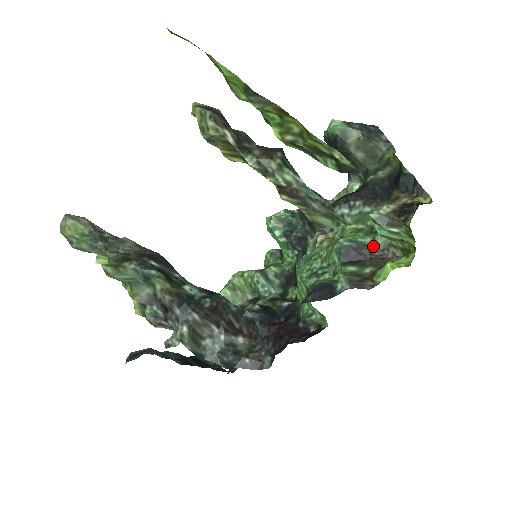
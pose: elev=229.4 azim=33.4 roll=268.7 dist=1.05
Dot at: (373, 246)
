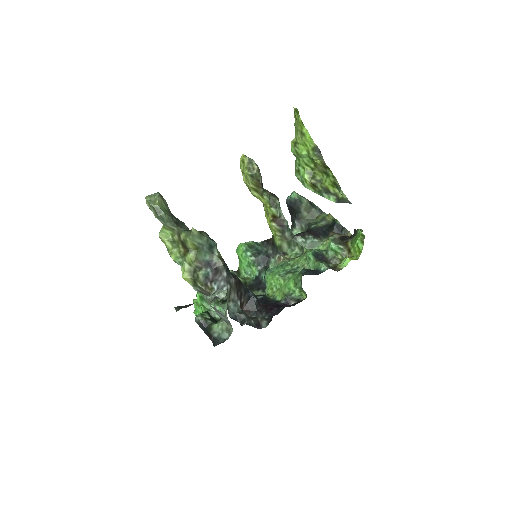
Dot at: (327, 256)
